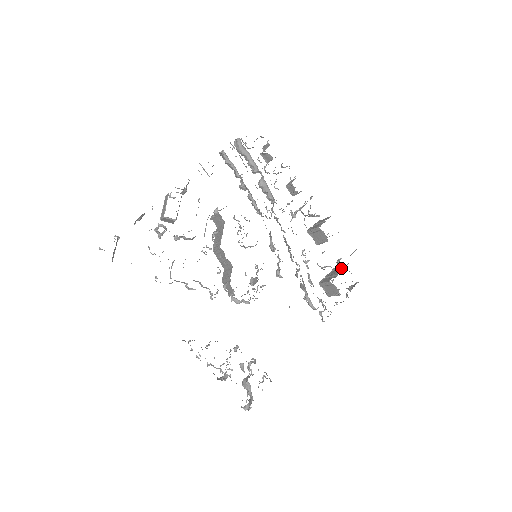
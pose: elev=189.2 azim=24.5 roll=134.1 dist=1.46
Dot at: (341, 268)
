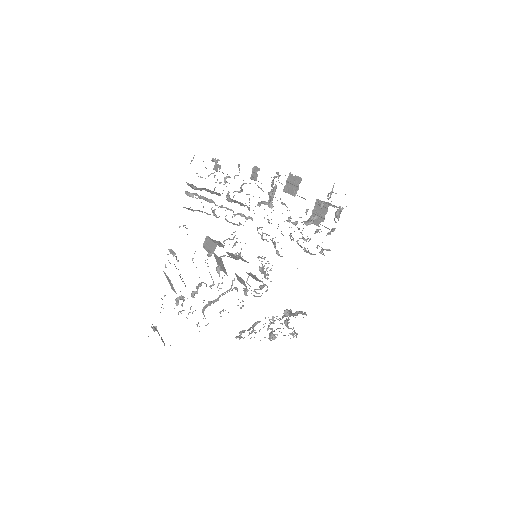
Dot at: (325, 207)
